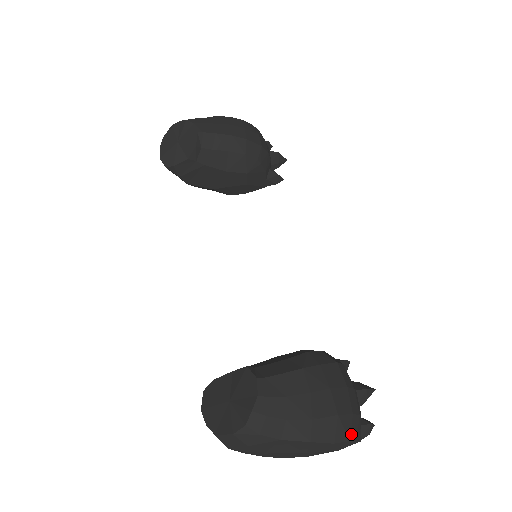
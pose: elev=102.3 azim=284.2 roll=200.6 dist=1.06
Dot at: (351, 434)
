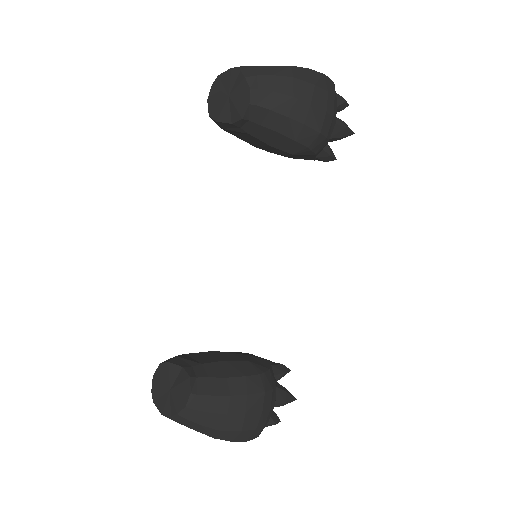
Dot at: (249, 438)
